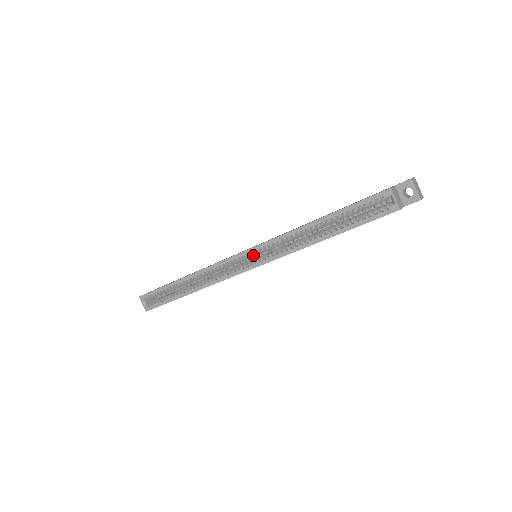
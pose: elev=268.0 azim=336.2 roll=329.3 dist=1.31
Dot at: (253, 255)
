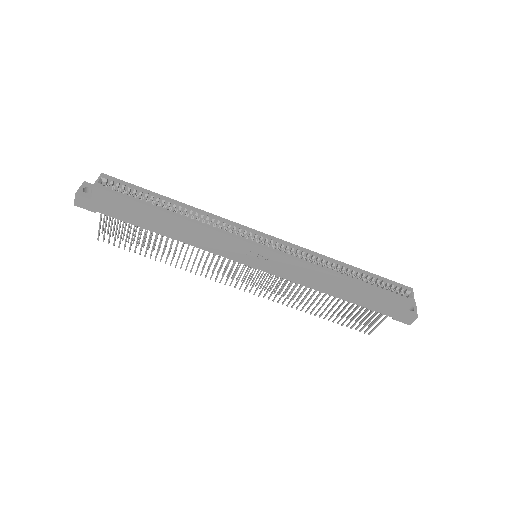
Dot at: (272, 244)
